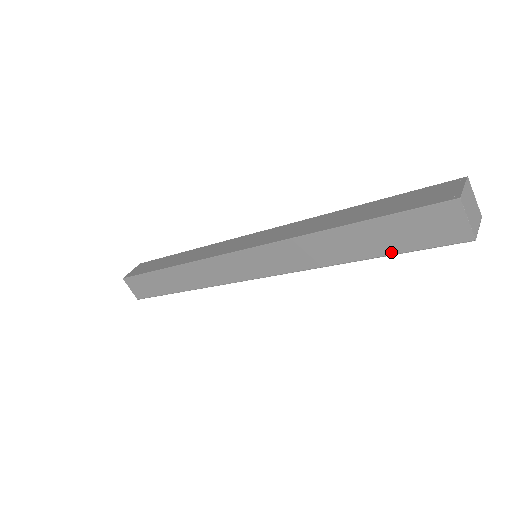
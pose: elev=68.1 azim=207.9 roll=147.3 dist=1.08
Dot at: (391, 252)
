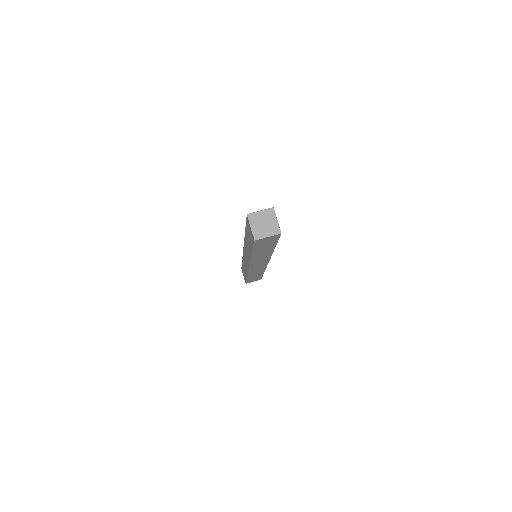
Dot at: (252, 249)
